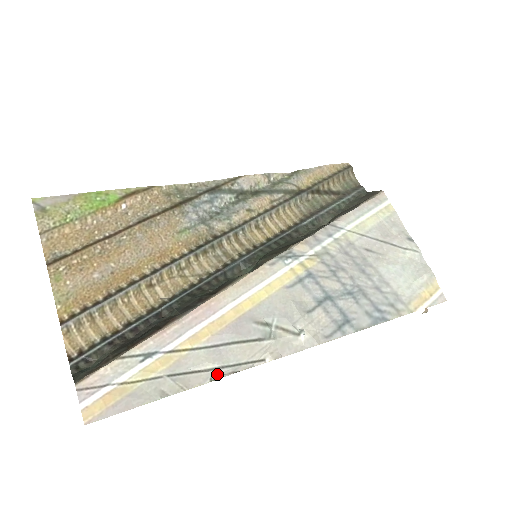
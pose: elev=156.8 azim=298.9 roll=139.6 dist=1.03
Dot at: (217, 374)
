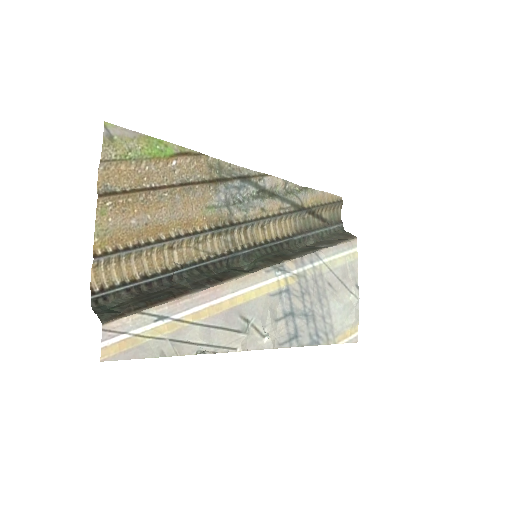
Dot at: (202, 349)
